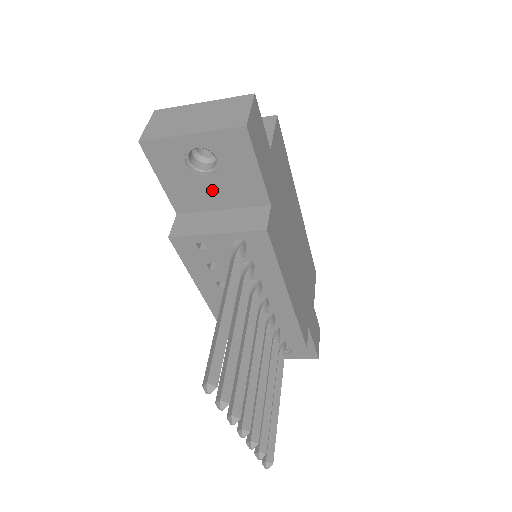
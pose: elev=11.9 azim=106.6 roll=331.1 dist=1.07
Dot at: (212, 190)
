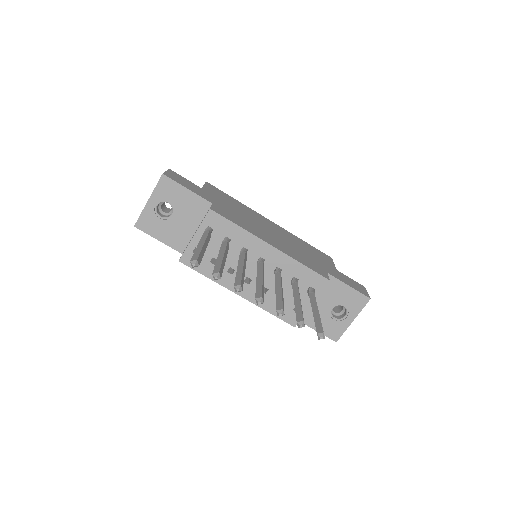
Dot at: (182, 222)
